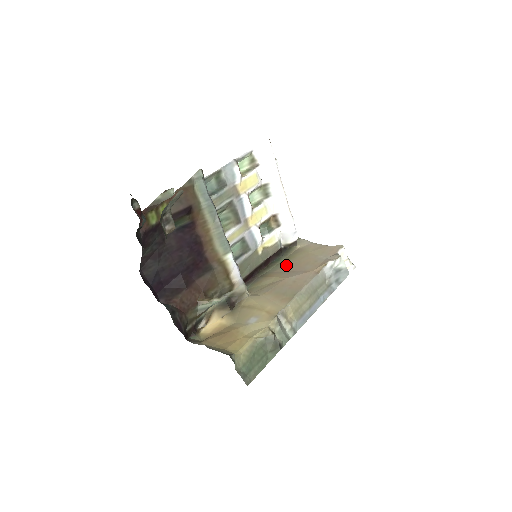
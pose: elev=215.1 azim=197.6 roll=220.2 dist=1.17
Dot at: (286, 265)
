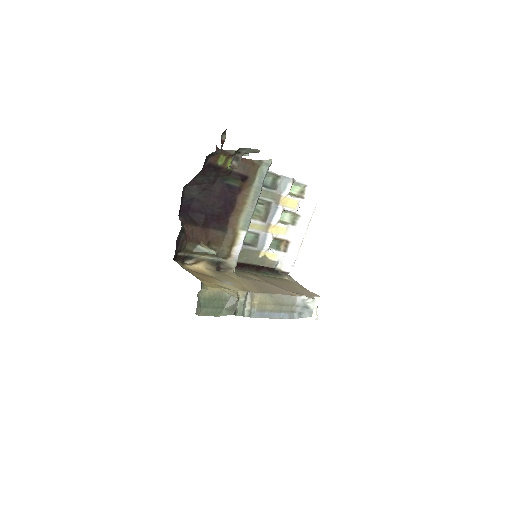
Dot at: (271, 279)
